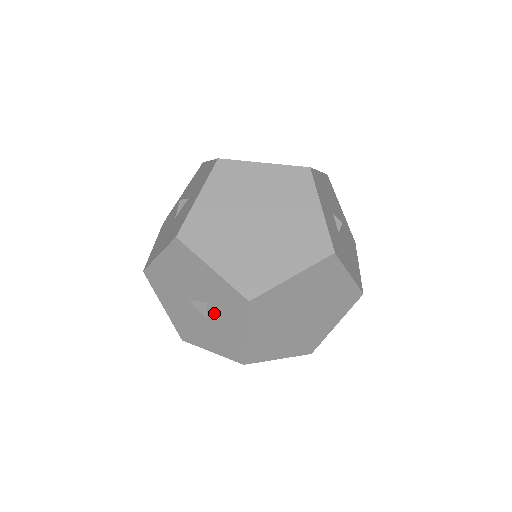
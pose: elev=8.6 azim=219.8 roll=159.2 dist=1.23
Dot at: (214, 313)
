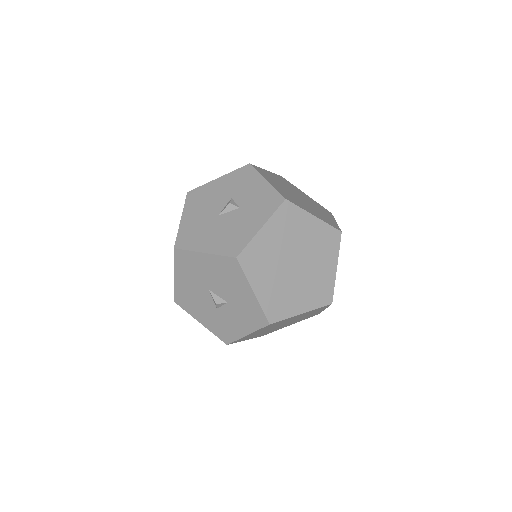
Dot at: (228, 310)
